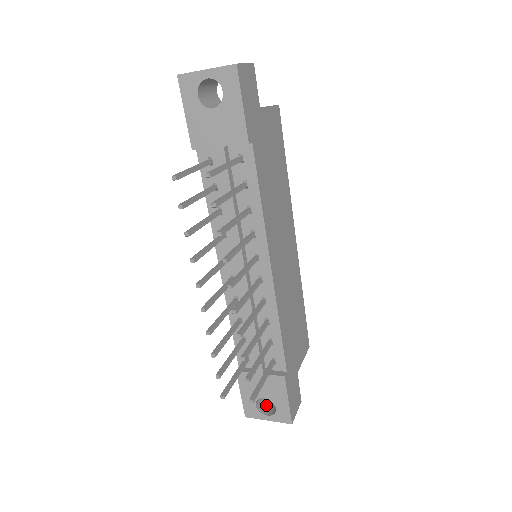
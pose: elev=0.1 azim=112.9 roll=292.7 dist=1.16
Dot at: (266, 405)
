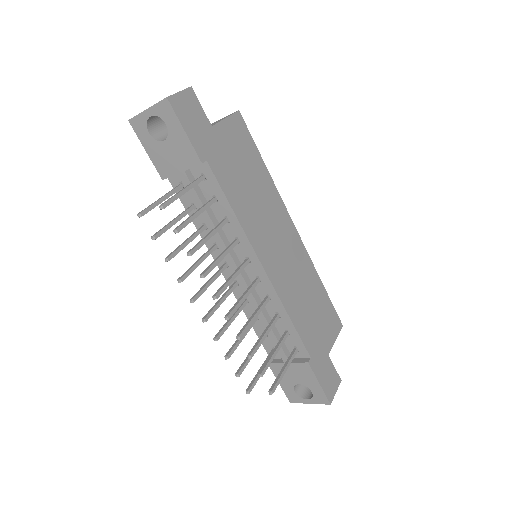
Dot at: (307, 389)
